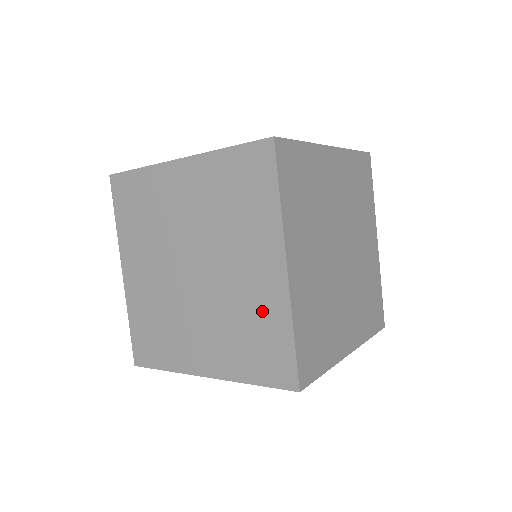
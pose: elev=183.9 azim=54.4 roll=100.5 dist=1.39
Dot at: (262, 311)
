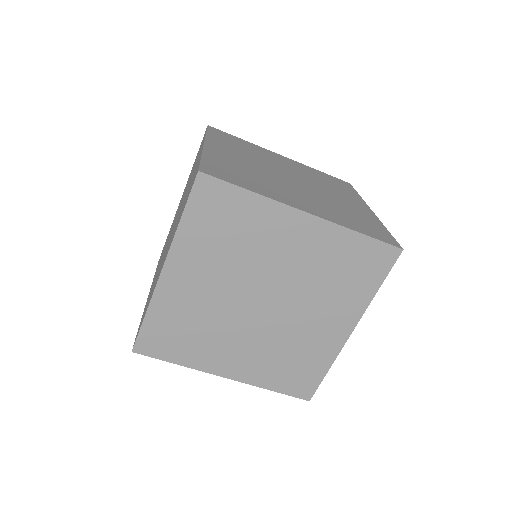
Dot at: (359, 213)
